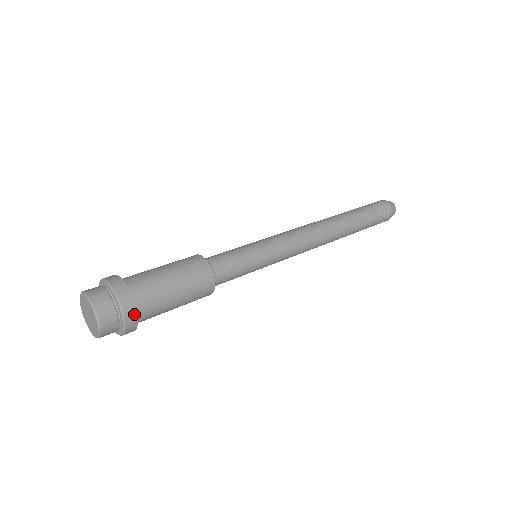
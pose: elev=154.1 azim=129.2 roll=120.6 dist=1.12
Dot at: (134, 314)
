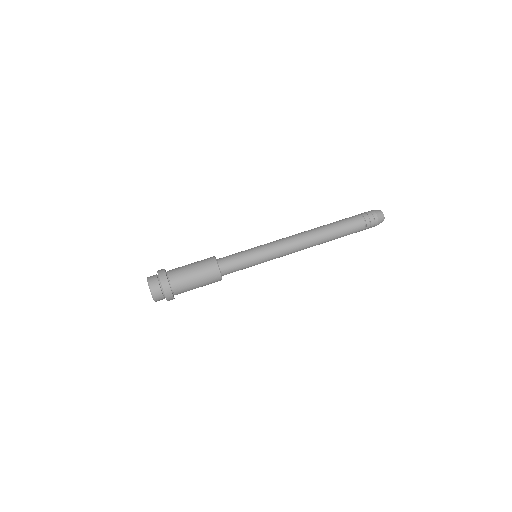
Dot at: (171, 294)
